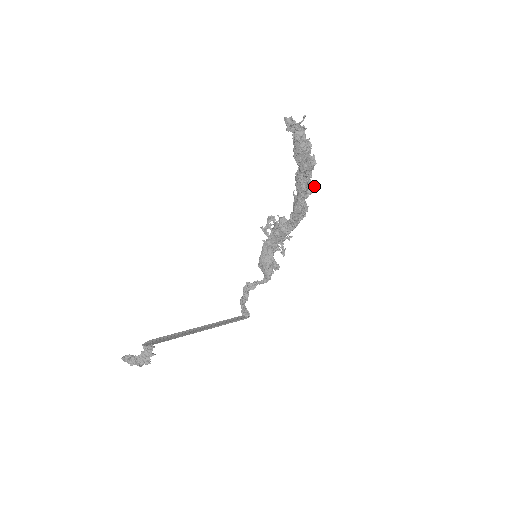
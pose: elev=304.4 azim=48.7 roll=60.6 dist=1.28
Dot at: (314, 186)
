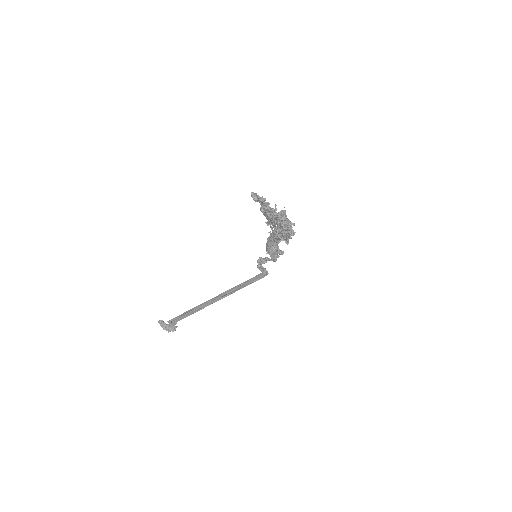
Dot at: (293, 225)
